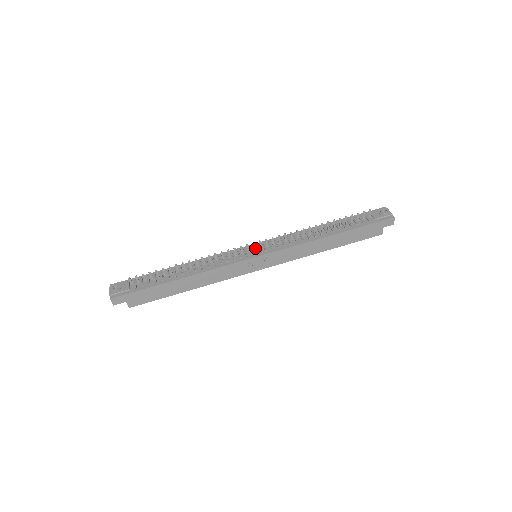
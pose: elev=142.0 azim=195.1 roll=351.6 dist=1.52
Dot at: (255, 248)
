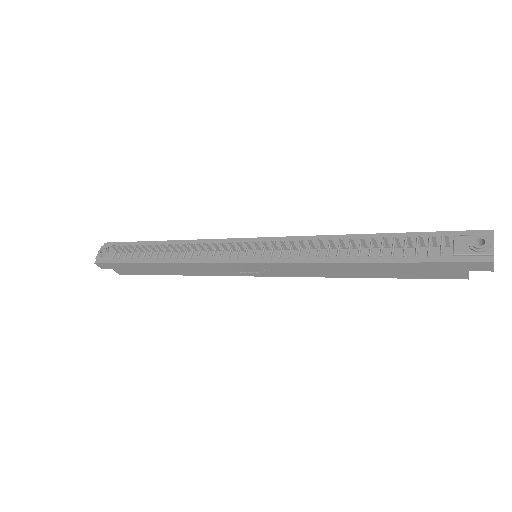
Dot at: (251, 248)
